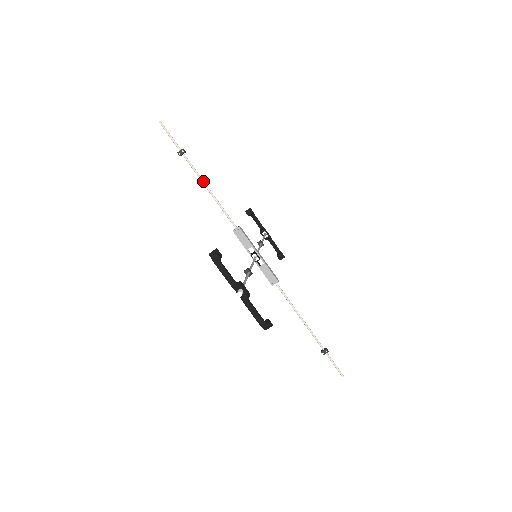
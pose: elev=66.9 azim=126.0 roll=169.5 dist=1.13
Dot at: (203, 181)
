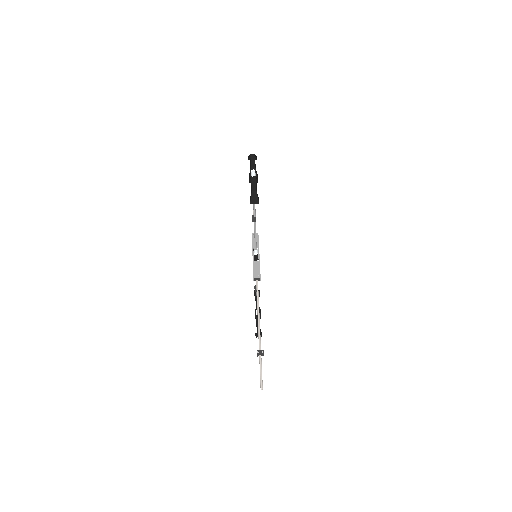
Dot at: occluded
